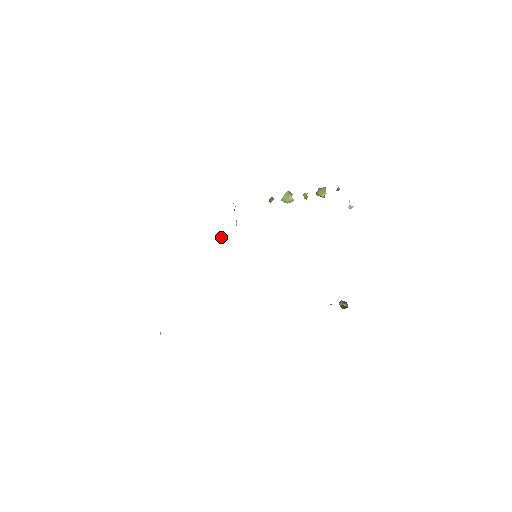
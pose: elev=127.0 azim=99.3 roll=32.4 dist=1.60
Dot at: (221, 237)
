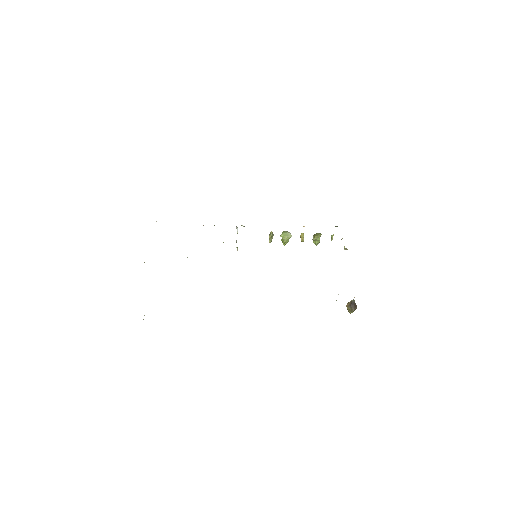
Dot at: (223, 242)
